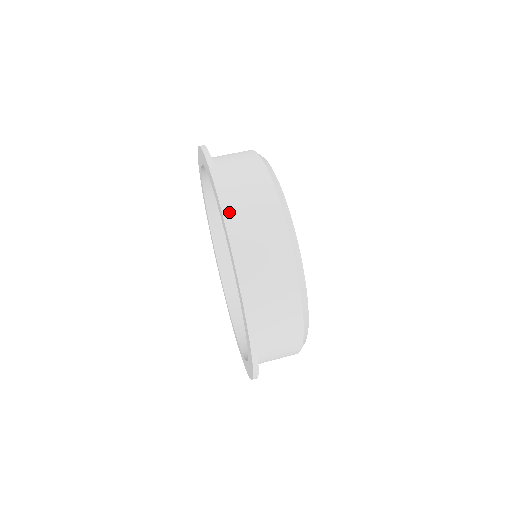
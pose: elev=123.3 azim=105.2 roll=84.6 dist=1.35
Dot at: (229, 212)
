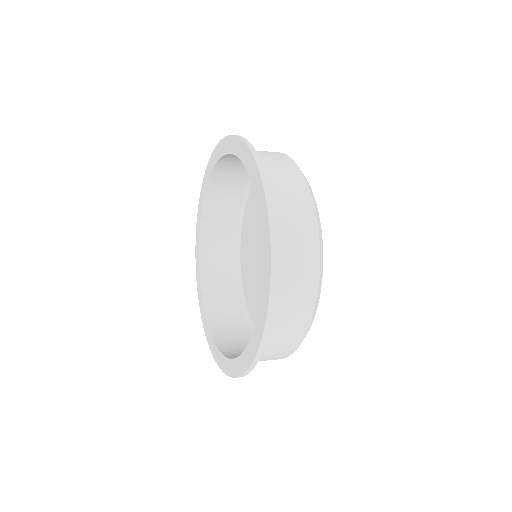
Dot at: occluded
